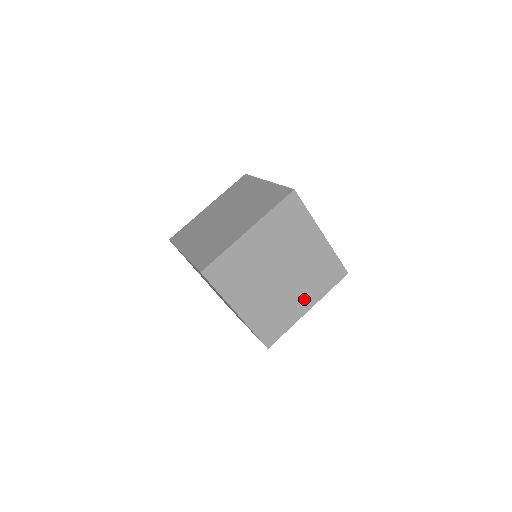
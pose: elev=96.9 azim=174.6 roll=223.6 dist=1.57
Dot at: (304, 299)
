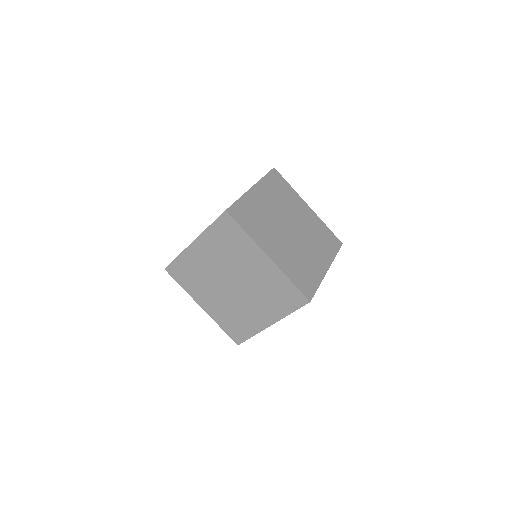
Dot at: (319, 258)
